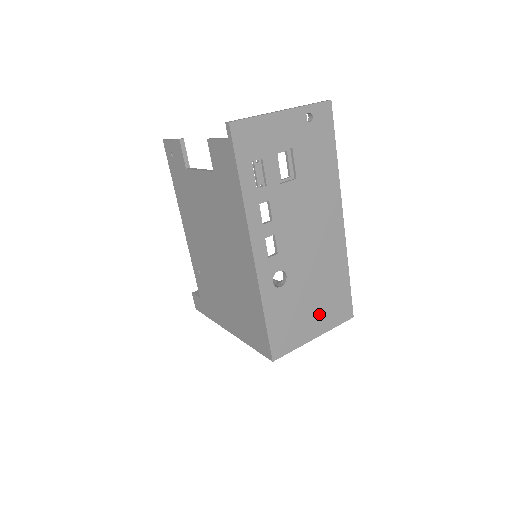
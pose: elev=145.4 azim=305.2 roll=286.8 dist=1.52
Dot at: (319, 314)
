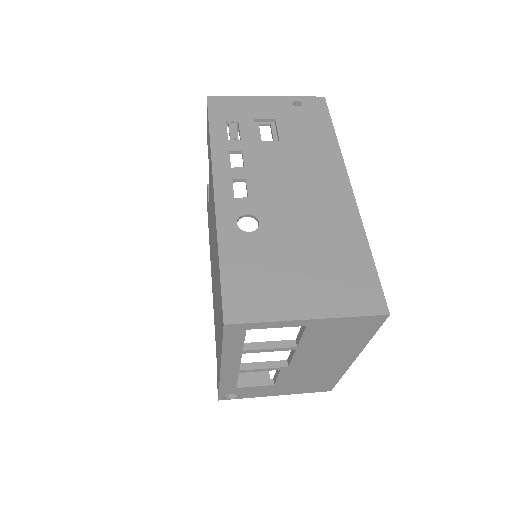
Dot at: (316, 286)
